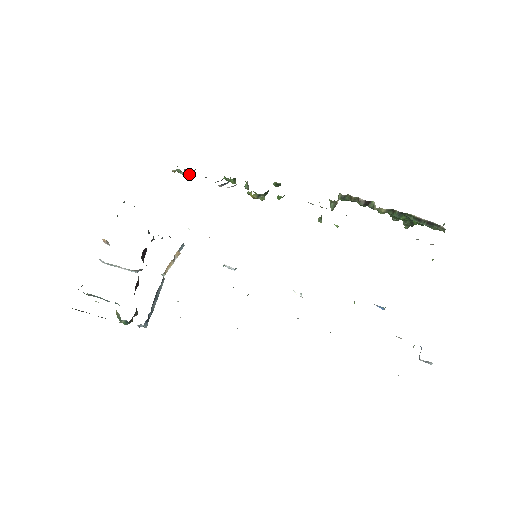
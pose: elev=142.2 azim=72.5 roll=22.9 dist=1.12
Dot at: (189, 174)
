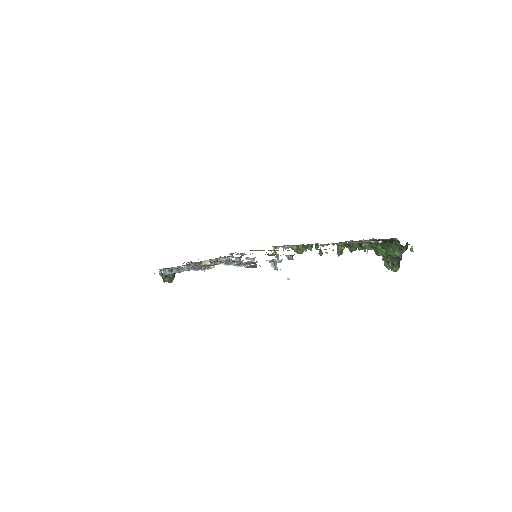
Dot at: (276, 248)
